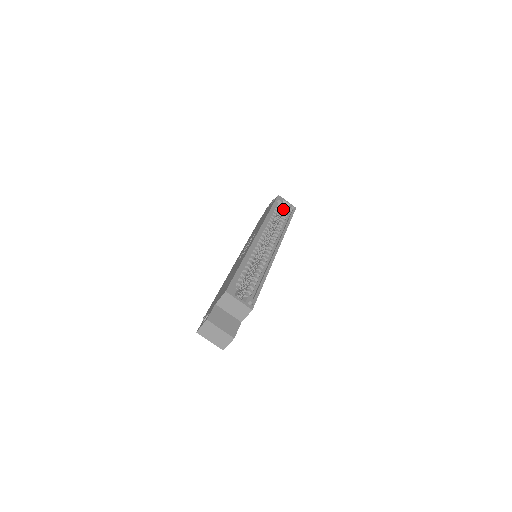
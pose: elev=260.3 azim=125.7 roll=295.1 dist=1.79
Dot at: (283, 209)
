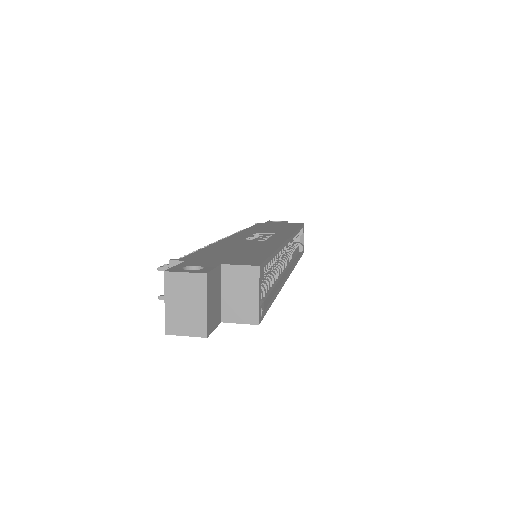
Dot at: occluded
